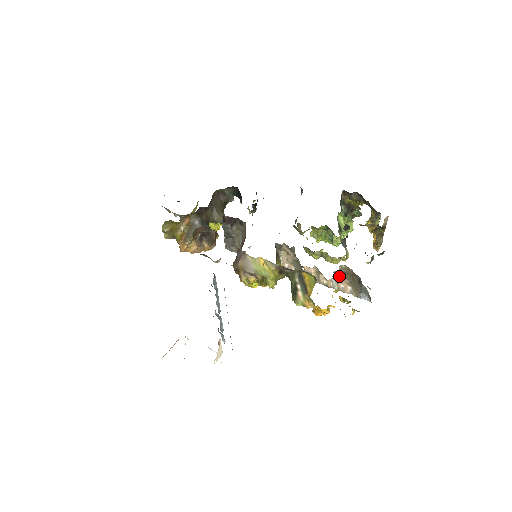
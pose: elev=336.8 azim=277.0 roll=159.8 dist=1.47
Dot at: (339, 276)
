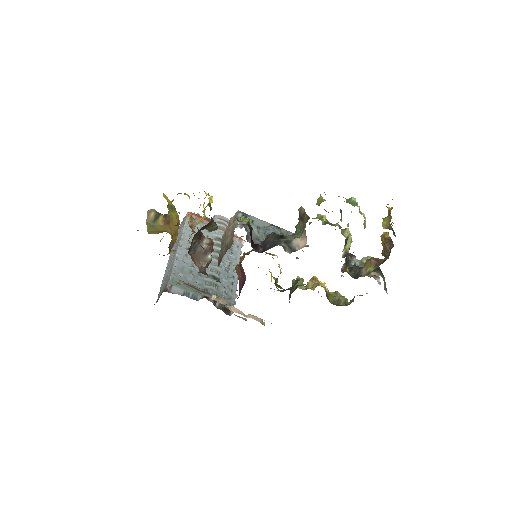
Dot at: occluded
